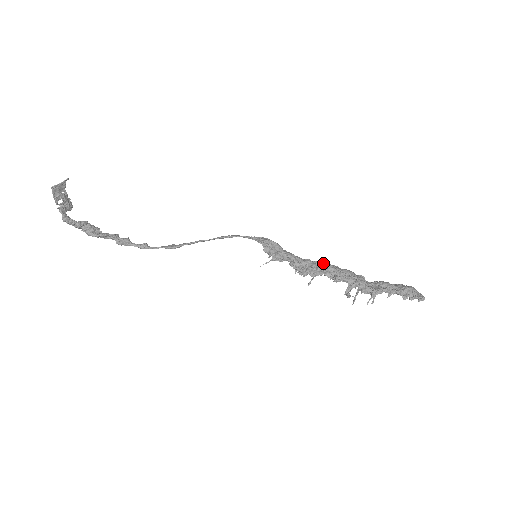
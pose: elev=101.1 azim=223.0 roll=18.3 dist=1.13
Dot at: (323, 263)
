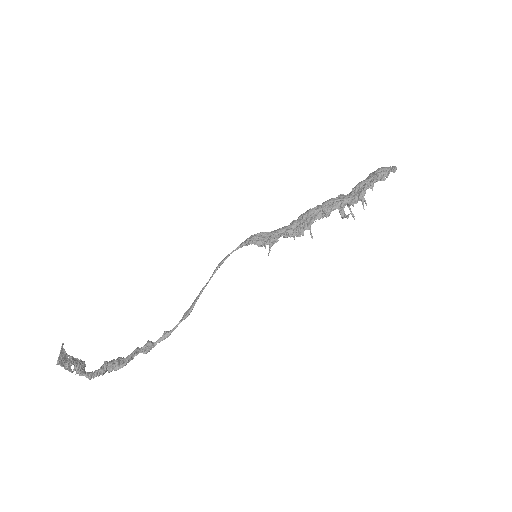
Dot at: (306, 213)
